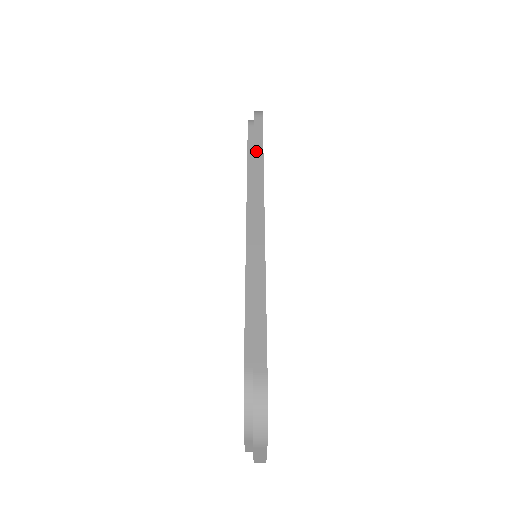
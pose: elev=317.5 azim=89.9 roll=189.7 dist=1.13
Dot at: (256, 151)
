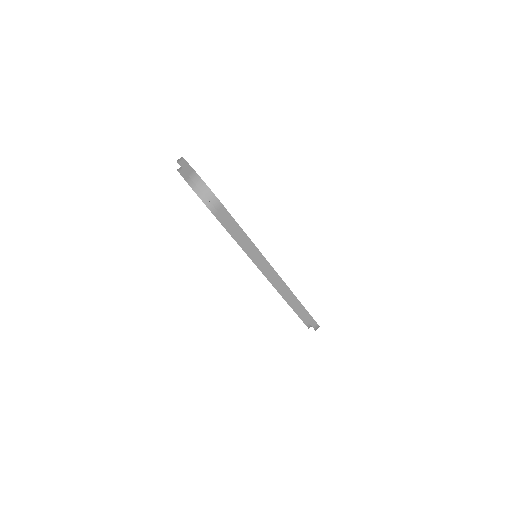
Dot at: (242, 238)
